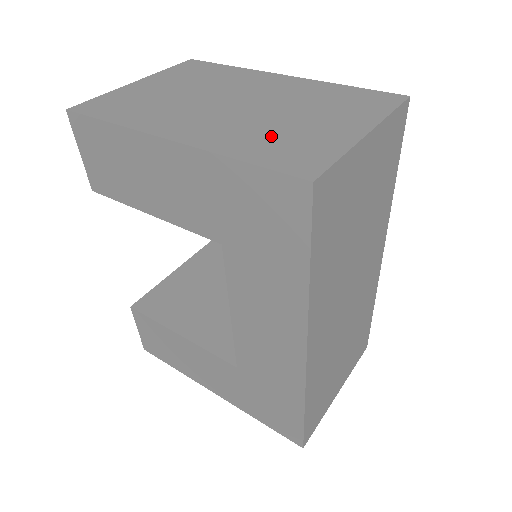
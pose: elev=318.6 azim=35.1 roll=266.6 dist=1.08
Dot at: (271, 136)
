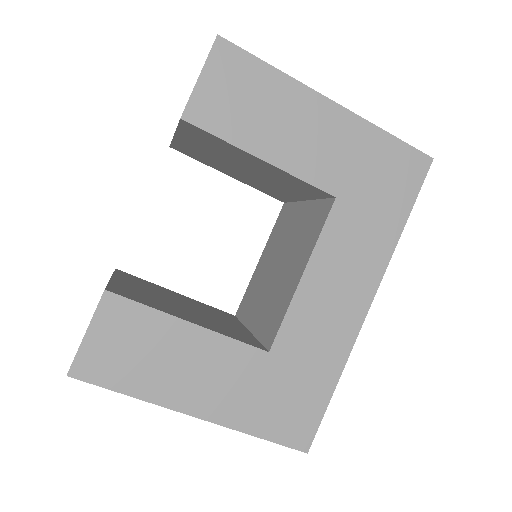
Dot at: occluded
